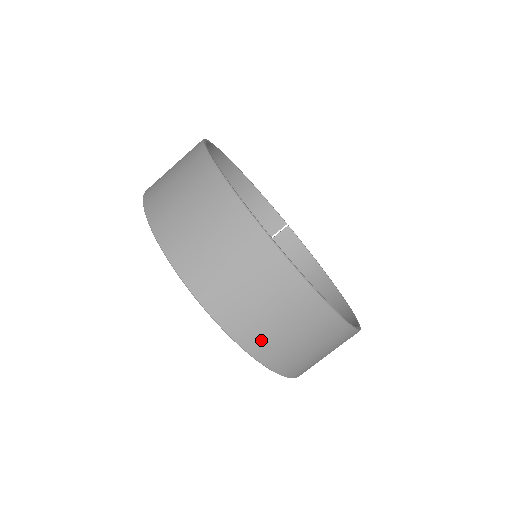
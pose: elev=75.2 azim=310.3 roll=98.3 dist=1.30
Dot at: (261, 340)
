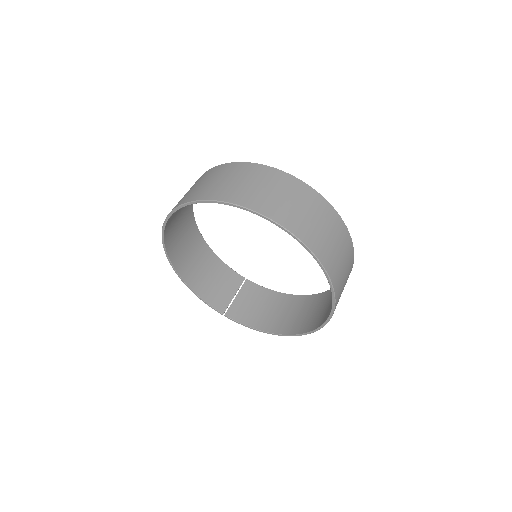
Dot at: (314, 239)
